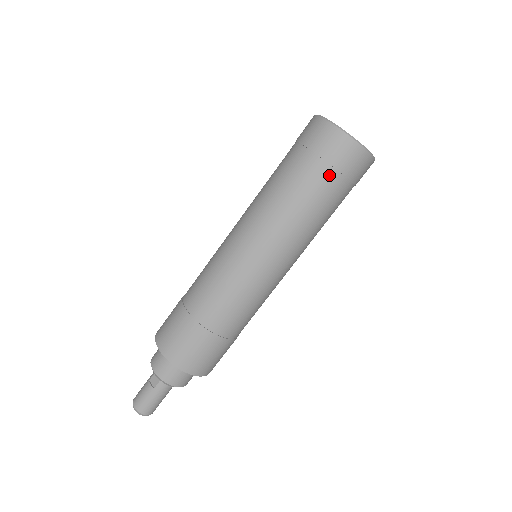
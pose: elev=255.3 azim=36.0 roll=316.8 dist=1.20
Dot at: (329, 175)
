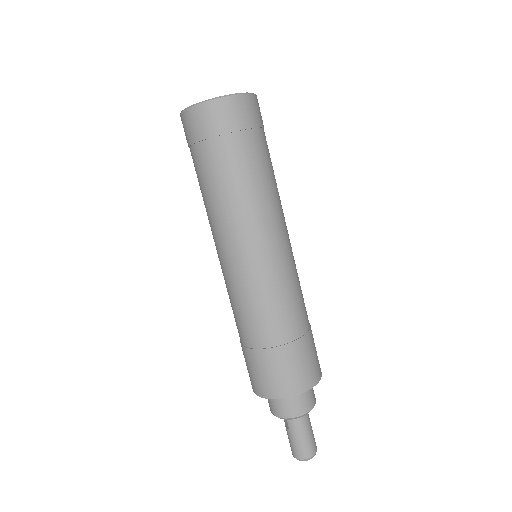
Dot at: (211, 148)
